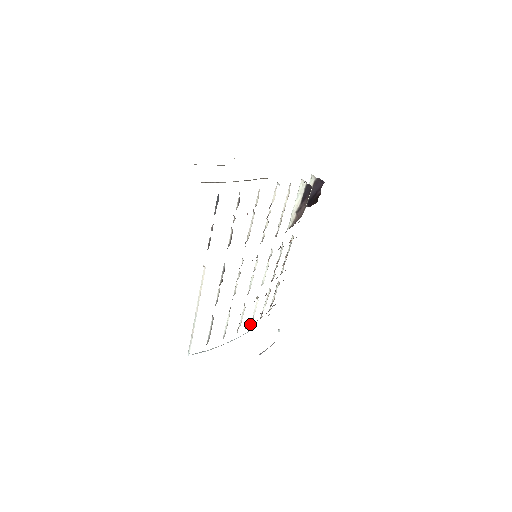
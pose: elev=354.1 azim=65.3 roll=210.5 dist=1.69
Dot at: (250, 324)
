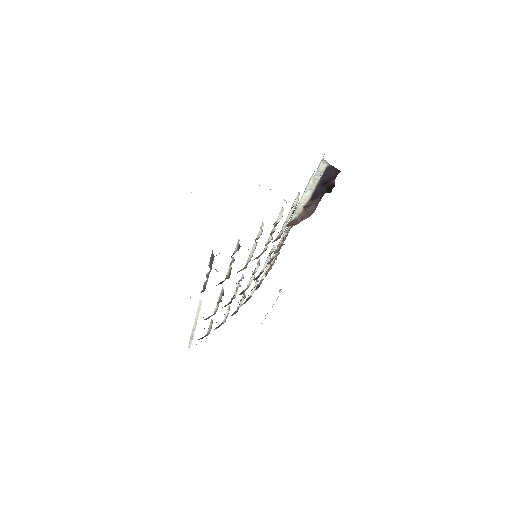
Dot at: (249, 296)
